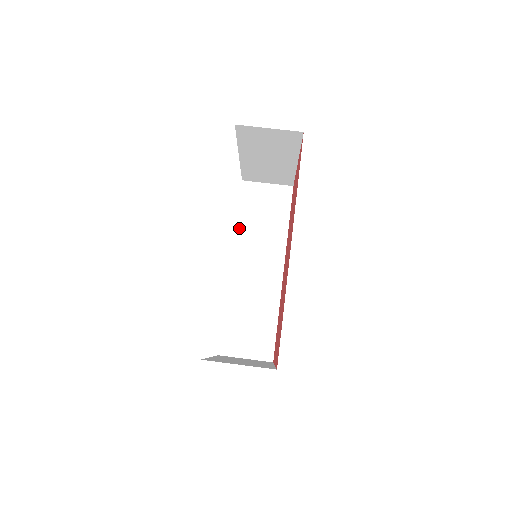
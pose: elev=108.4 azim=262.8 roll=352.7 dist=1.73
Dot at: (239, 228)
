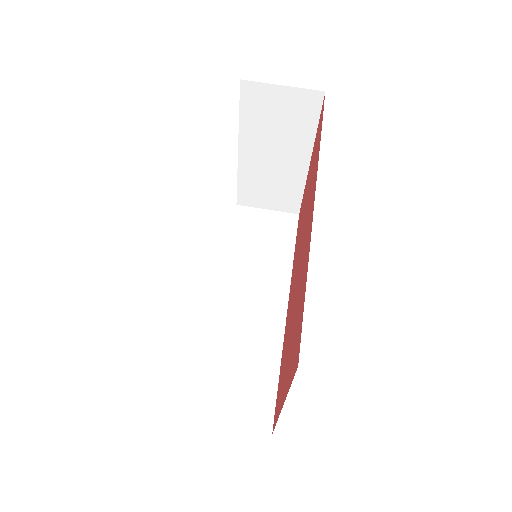
Dot at: (230, 254)
